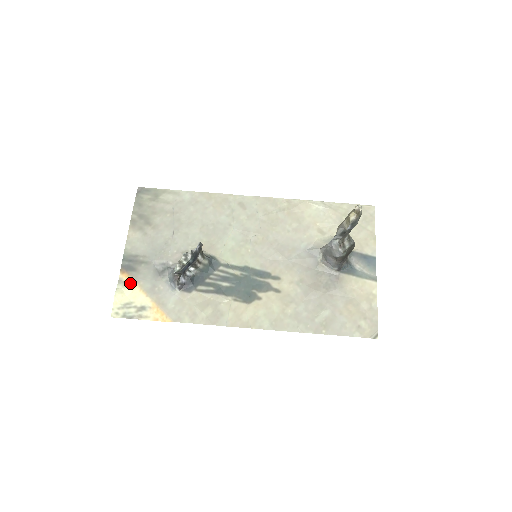
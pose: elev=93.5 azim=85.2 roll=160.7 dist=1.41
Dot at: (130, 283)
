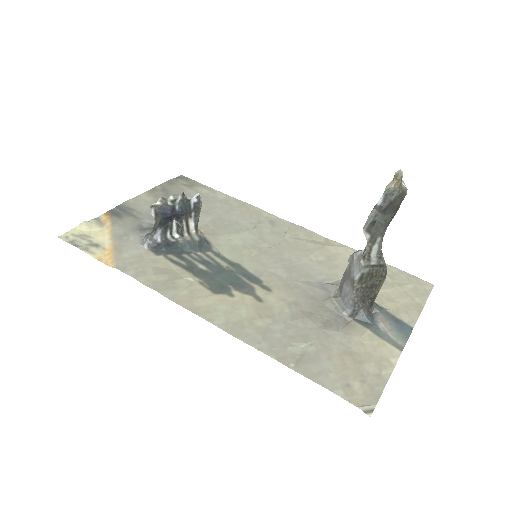
Dot at: (105, 224)
